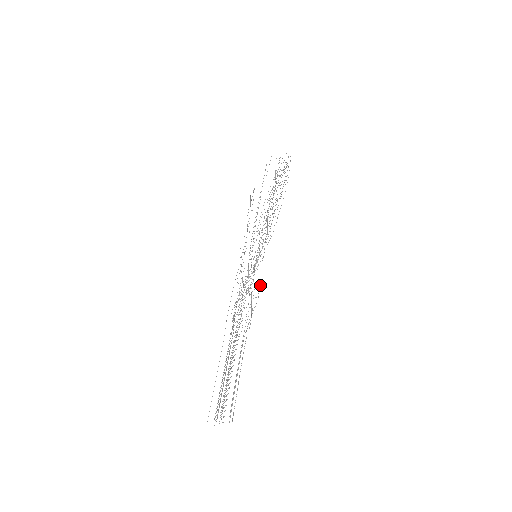
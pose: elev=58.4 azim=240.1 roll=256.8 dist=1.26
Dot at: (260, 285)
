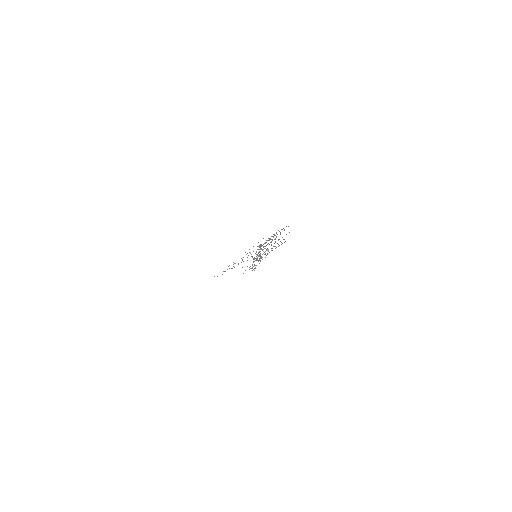
Dot at: occluded
